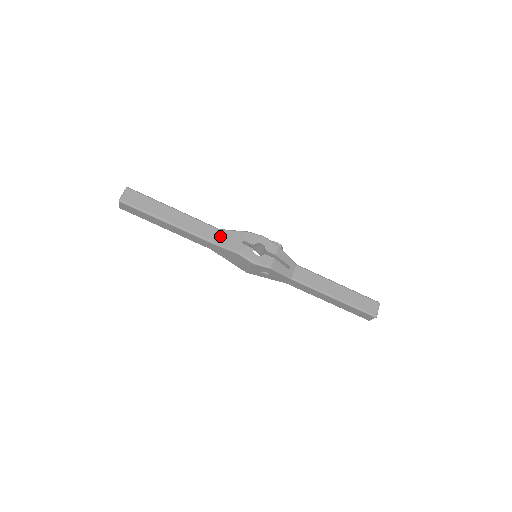
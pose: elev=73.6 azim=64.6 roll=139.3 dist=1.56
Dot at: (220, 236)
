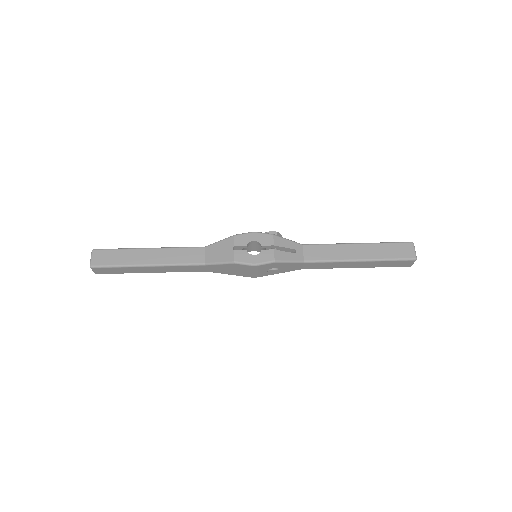
Dot at: (208, 253)
